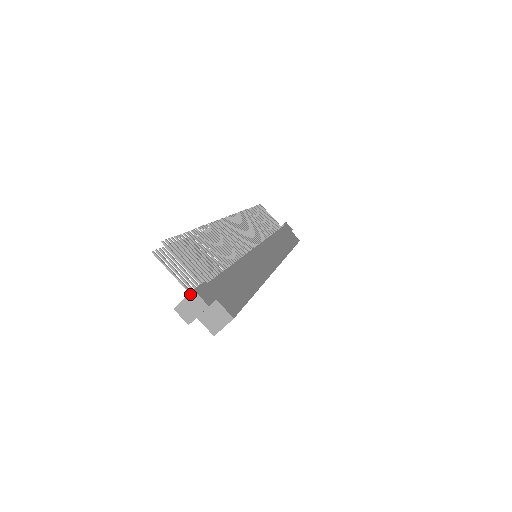
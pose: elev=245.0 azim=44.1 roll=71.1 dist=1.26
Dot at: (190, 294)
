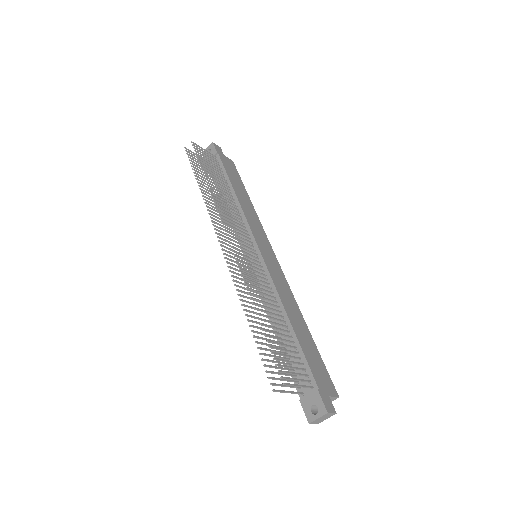
Dot at: (324, 415)
